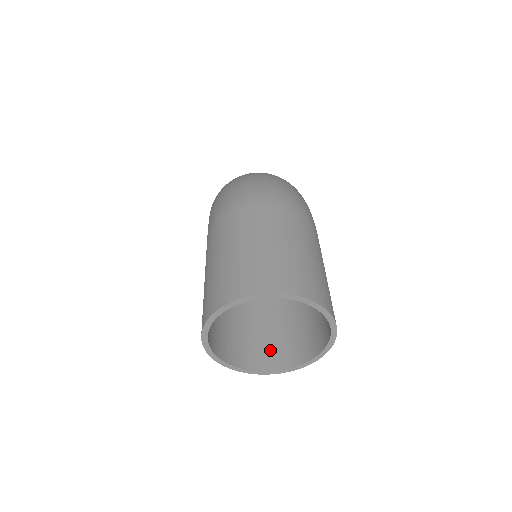
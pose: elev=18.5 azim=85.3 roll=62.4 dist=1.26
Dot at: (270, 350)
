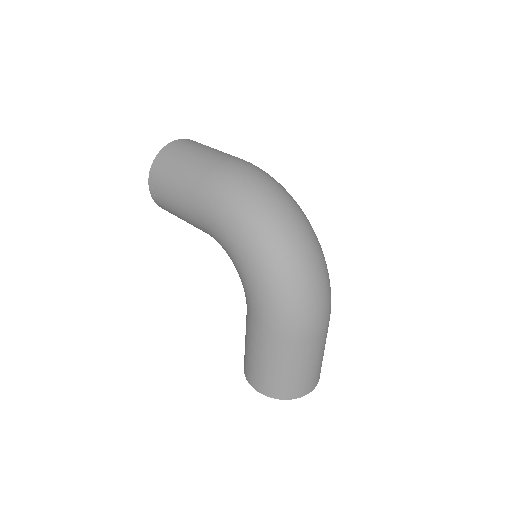
Dot at: occluded
